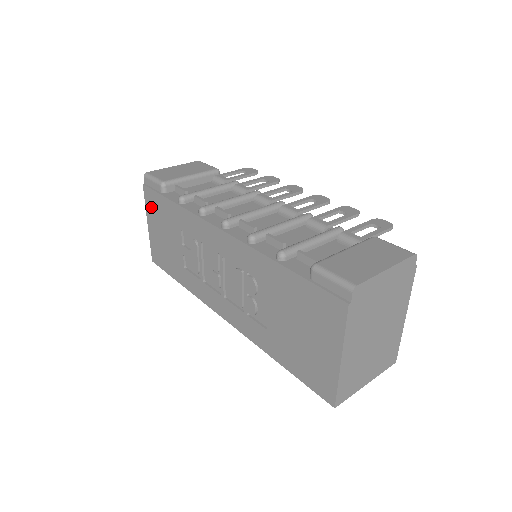
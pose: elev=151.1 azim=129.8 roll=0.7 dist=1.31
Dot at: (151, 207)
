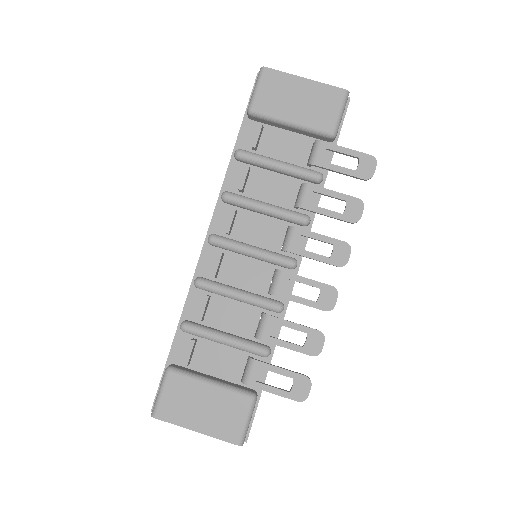
Dot at: occluded
